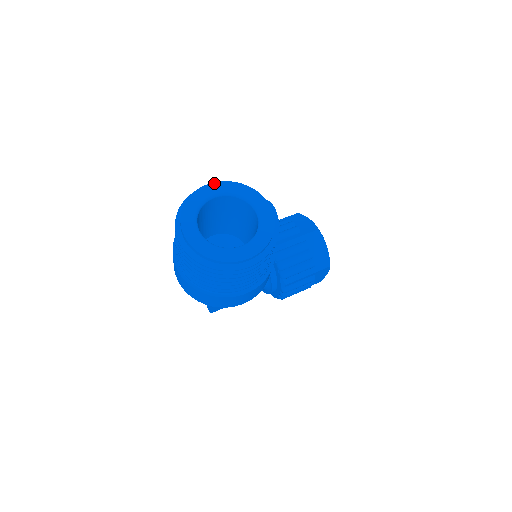
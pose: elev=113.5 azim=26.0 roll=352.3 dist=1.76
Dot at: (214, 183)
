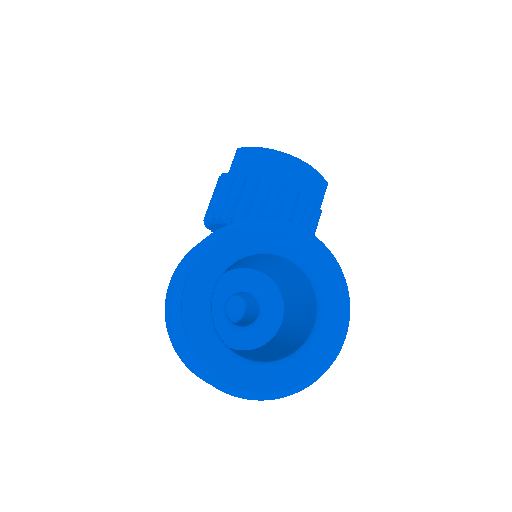
Dot at: (192, 272)
